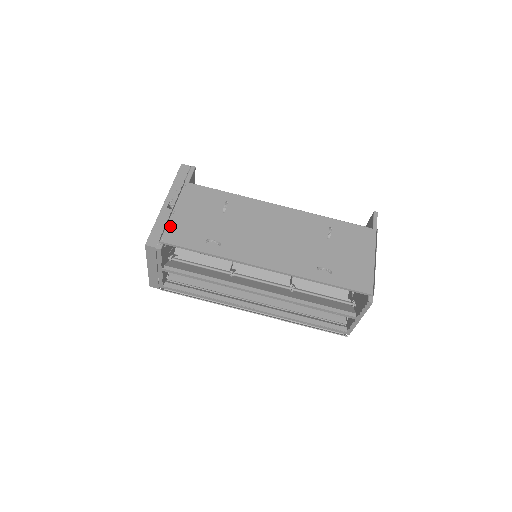
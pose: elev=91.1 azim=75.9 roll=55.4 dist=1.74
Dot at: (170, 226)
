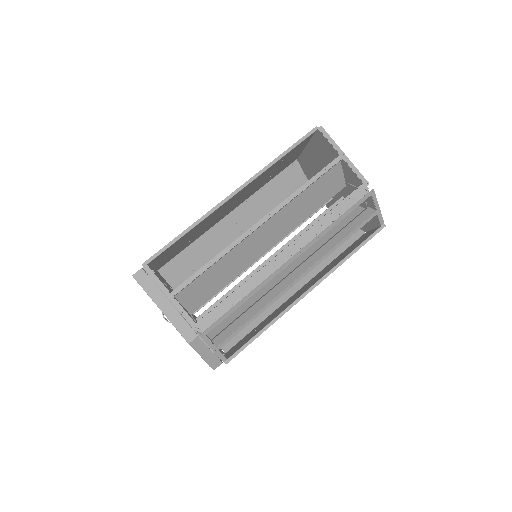
Dot at: occluded
